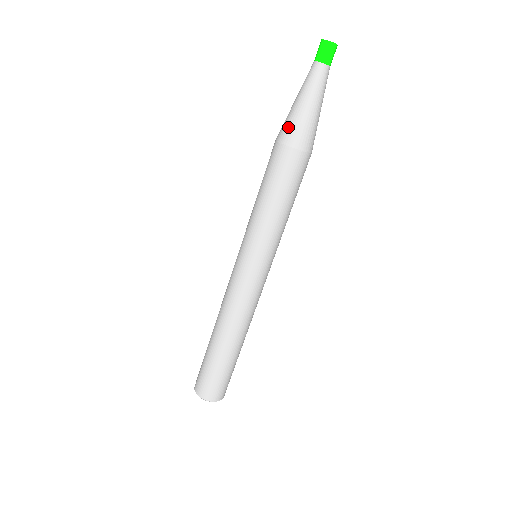
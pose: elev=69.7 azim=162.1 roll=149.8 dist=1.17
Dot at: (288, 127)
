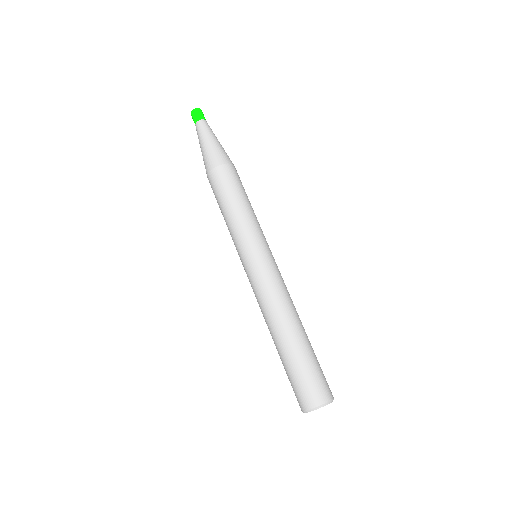
Dot at: (216, 155)
